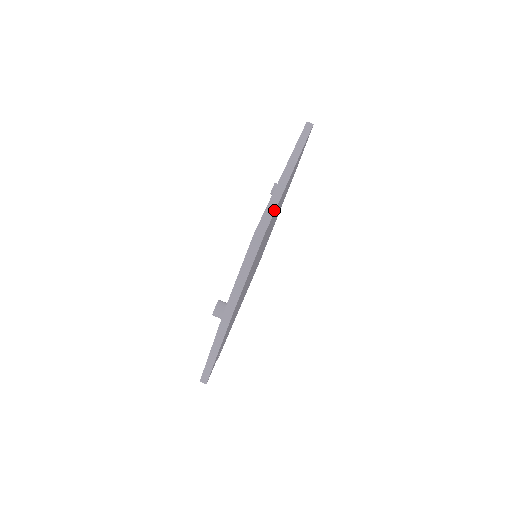
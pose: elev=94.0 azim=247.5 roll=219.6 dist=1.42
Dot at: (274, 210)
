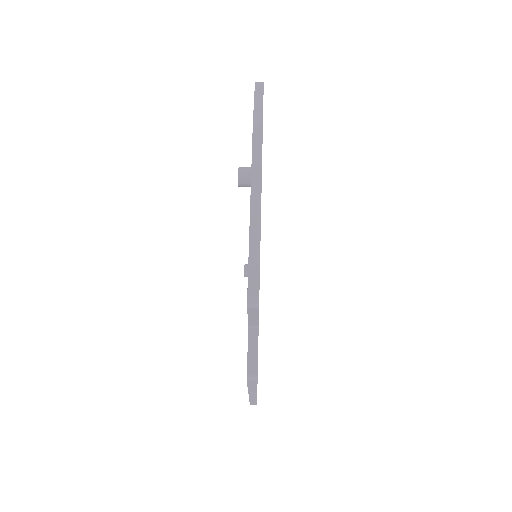
Dot at: occluded
